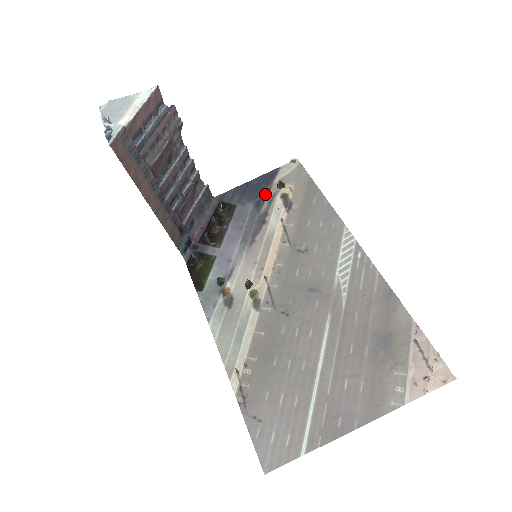
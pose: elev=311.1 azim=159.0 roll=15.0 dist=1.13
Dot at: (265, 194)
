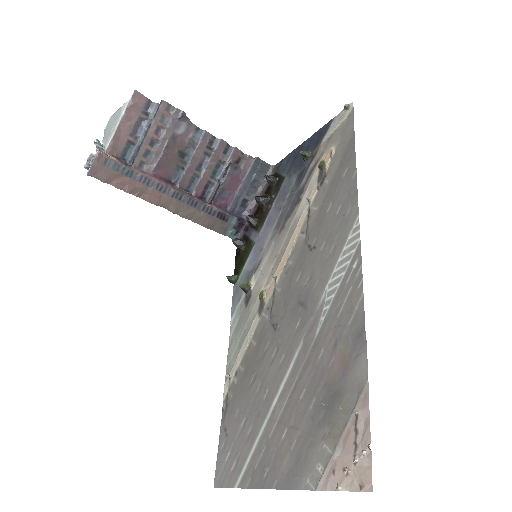
Dot at: (309, 161)
